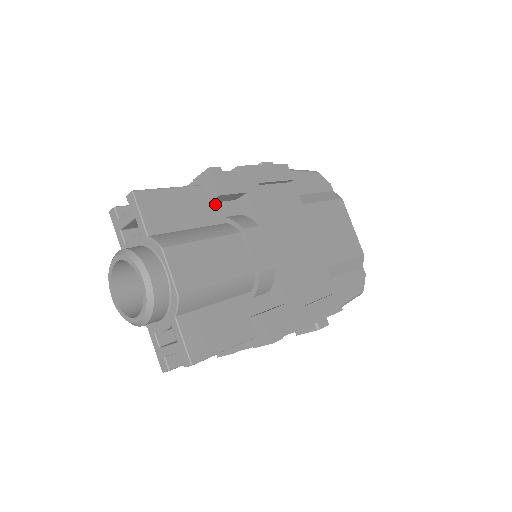
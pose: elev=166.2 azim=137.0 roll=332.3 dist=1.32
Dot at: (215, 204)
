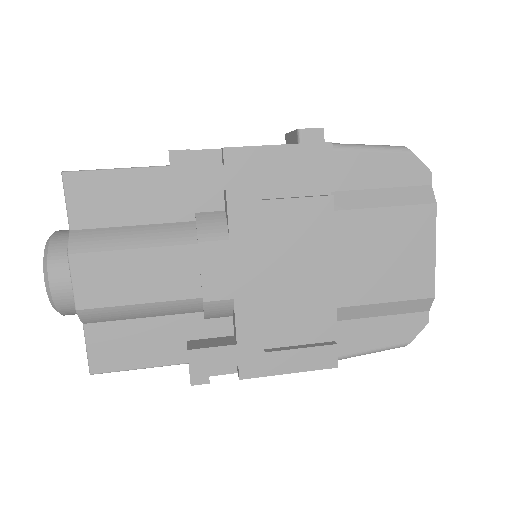
Dot at: (185, 194)
